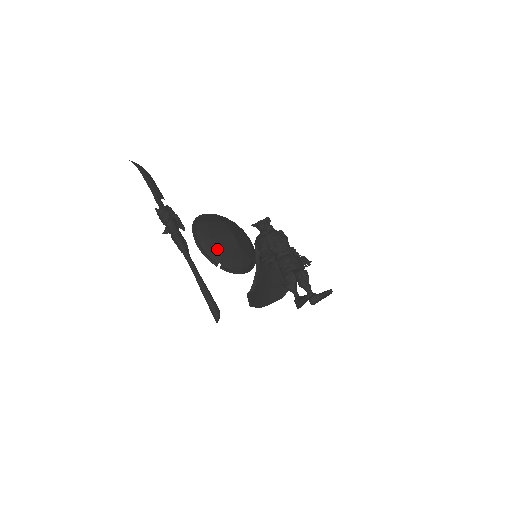
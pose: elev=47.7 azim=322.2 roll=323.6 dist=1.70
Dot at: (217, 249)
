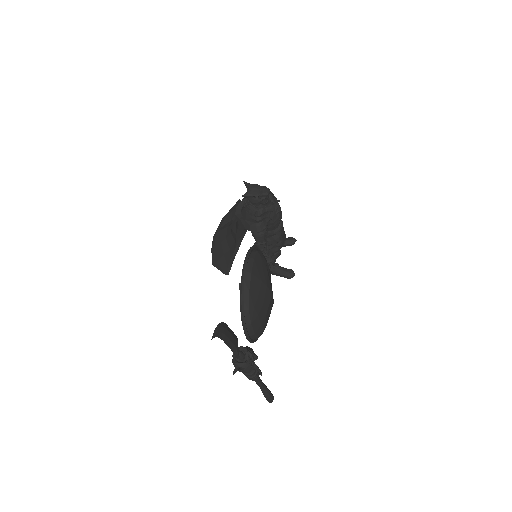
Dot at: (264, 329)
